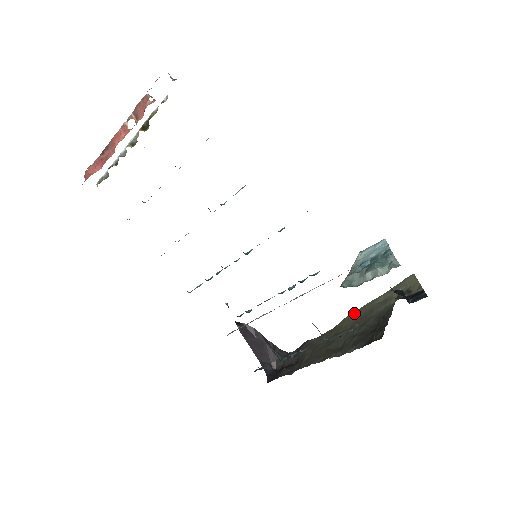
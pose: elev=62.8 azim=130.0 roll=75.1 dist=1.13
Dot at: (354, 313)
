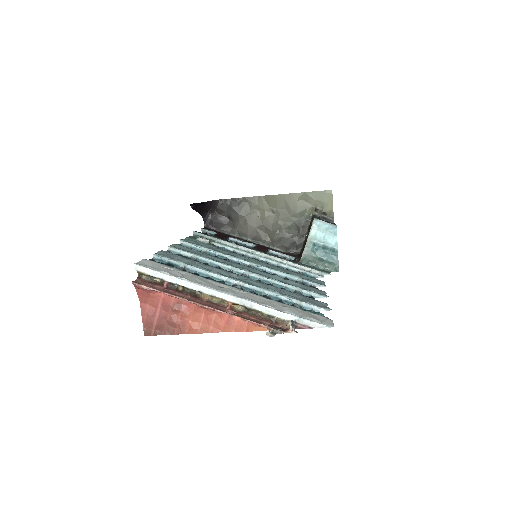
Dot at: (280, 197)
